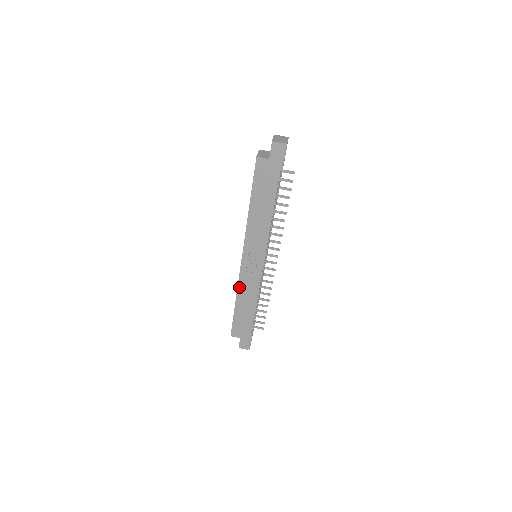
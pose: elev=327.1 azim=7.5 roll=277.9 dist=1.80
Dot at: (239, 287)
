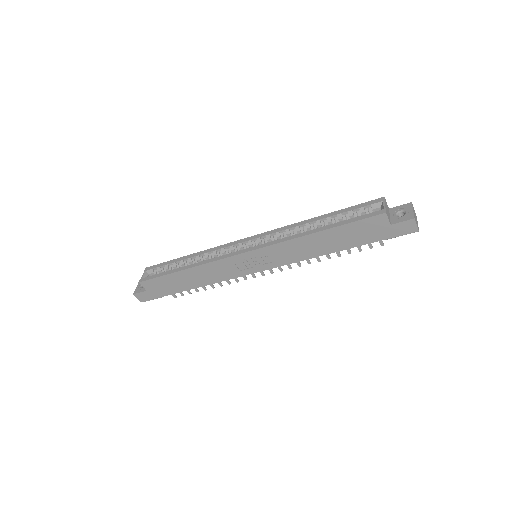
Dot at: (208, 264)
